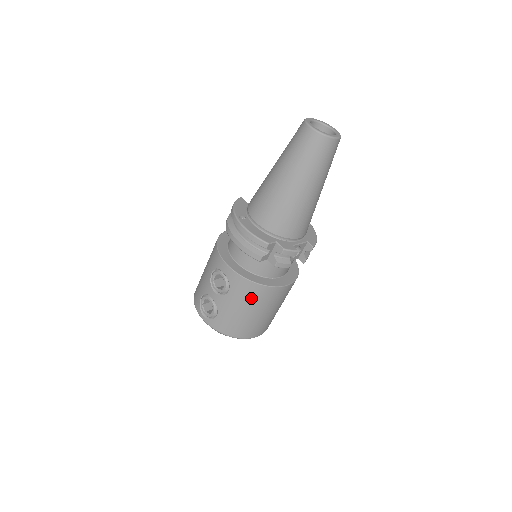
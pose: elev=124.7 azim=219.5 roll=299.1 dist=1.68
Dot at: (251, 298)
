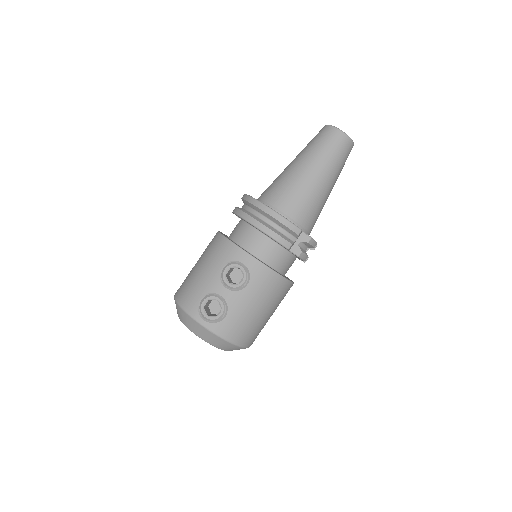
Dot at: (269, 293)
